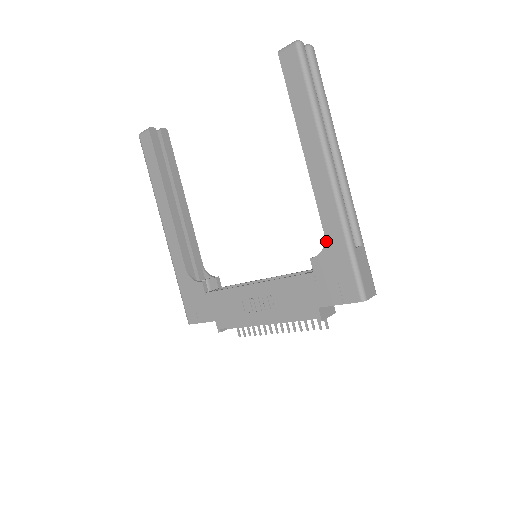
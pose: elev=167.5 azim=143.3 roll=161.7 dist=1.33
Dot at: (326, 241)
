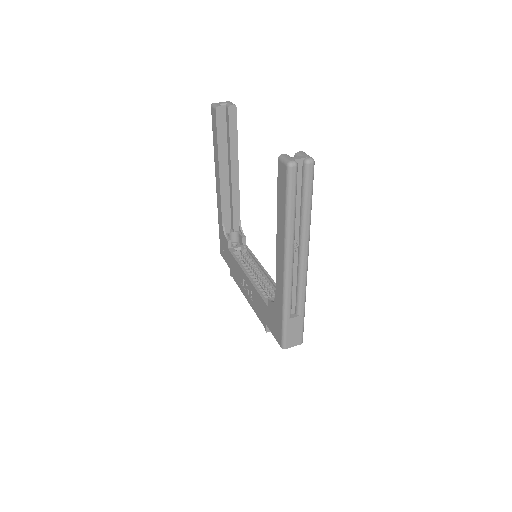
Dot at: (275, 301)
